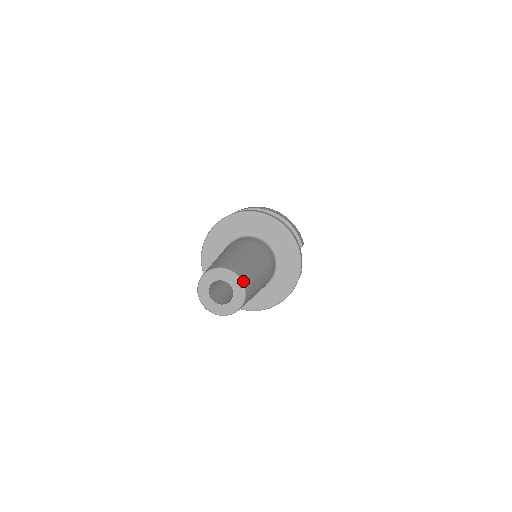
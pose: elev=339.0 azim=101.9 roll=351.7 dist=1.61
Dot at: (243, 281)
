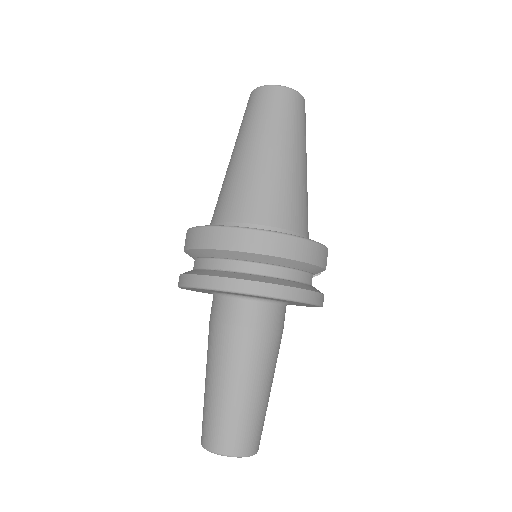
Dot at: (254, 453)
